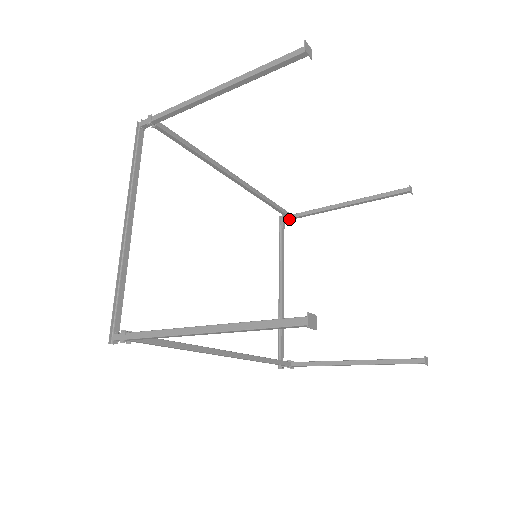
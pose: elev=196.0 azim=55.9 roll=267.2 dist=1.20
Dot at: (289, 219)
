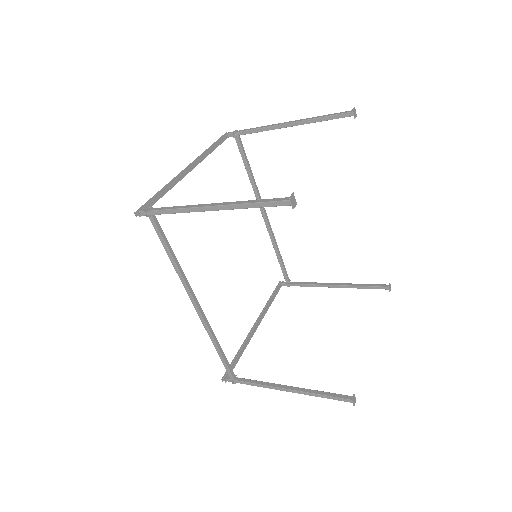
Dot at: (287, 284)
